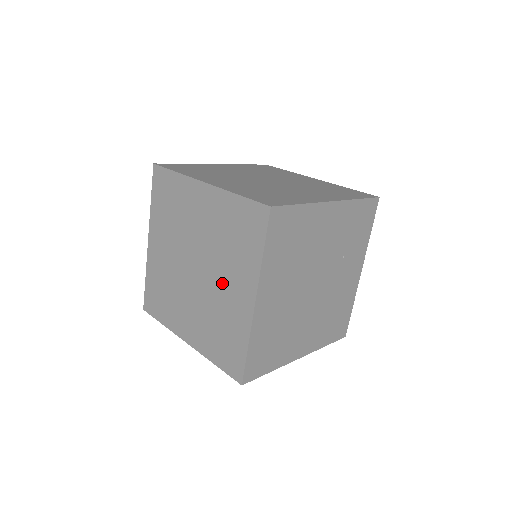
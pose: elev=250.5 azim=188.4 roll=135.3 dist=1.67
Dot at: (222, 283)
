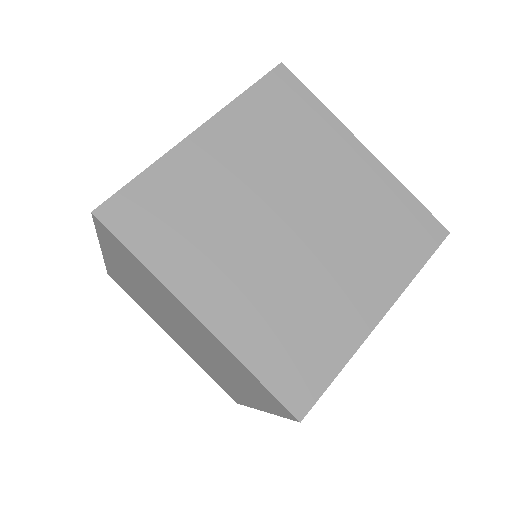
Dot at: (220, 370)
